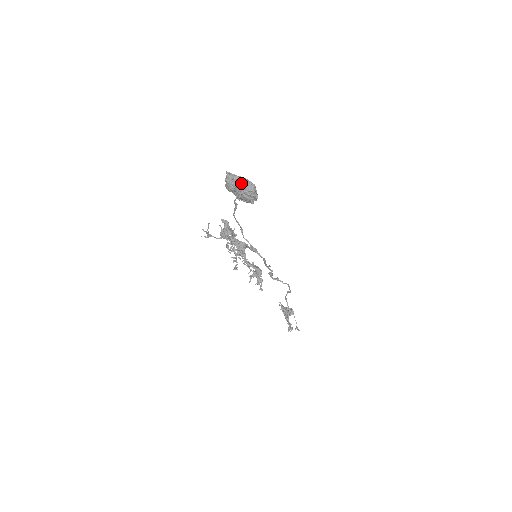
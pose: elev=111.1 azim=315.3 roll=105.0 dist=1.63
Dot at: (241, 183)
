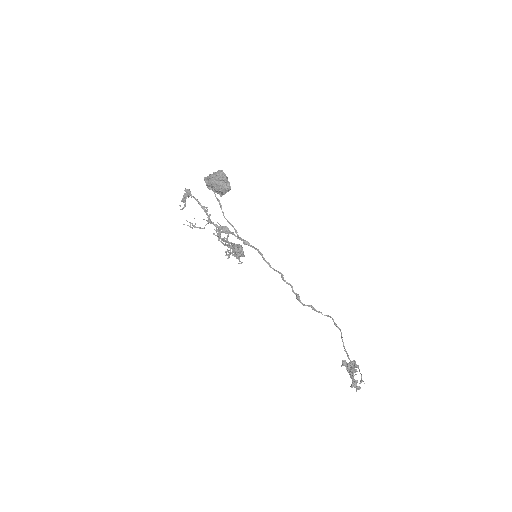
Dot at: occluded
